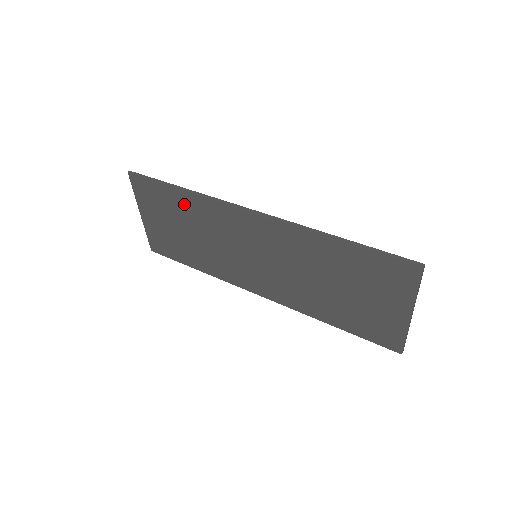
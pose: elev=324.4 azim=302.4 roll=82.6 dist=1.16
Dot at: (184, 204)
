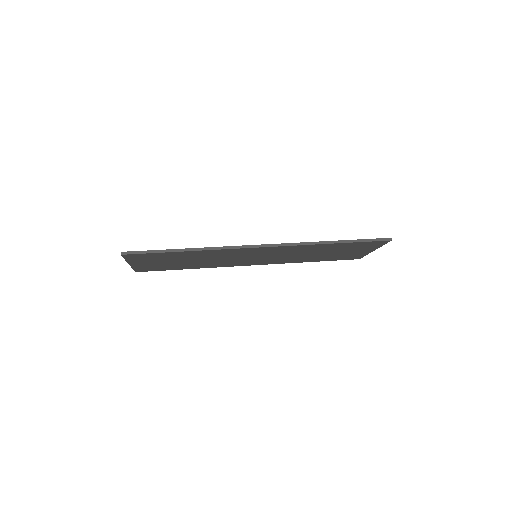
Dot at: (189, 255)
